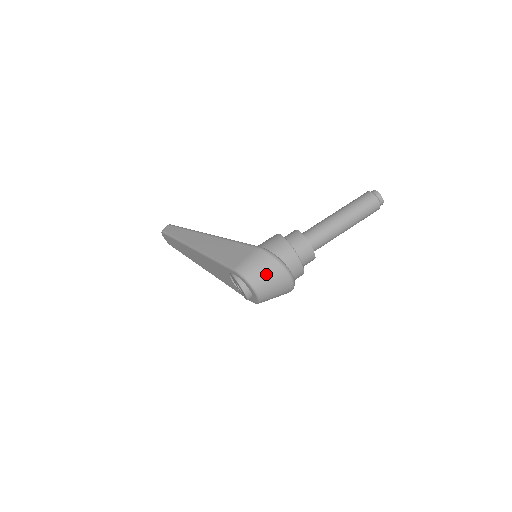
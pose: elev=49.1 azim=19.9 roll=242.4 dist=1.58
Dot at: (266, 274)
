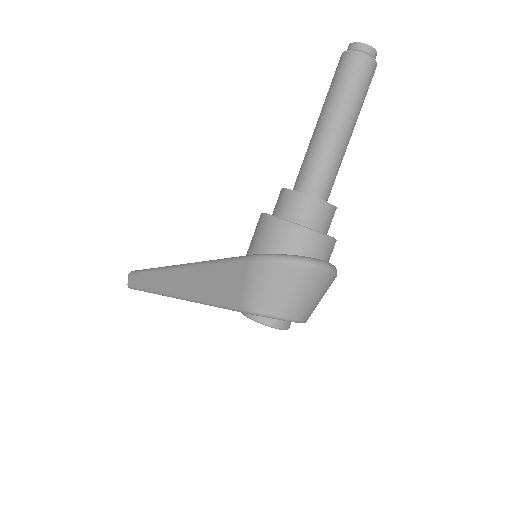
Dot at: (288, 290)
